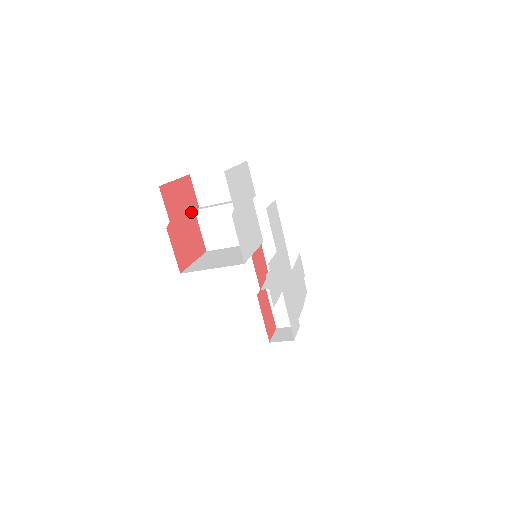
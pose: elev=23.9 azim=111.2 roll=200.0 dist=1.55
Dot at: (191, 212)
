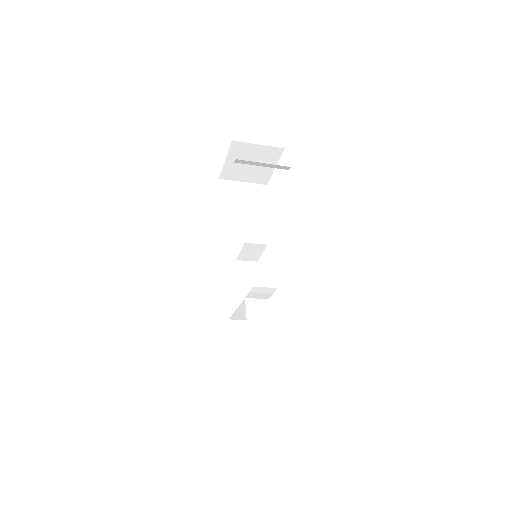
Dot at: occluded
